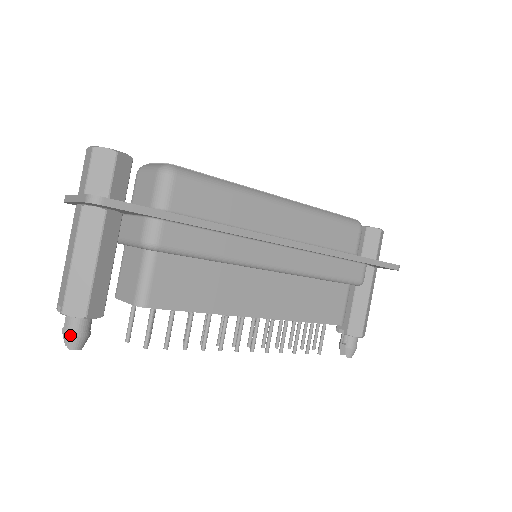
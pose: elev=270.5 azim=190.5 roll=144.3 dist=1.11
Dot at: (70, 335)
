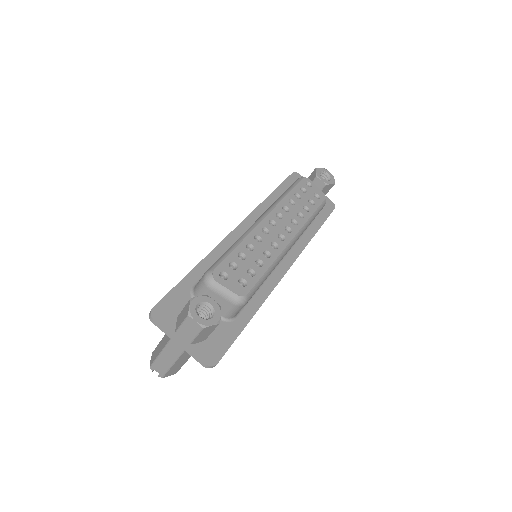
Dot at: occluded
